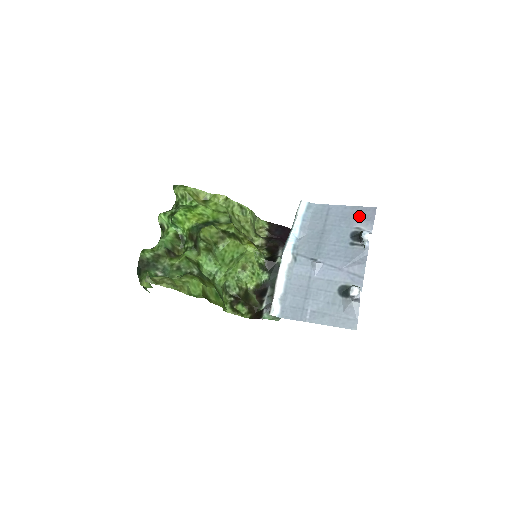
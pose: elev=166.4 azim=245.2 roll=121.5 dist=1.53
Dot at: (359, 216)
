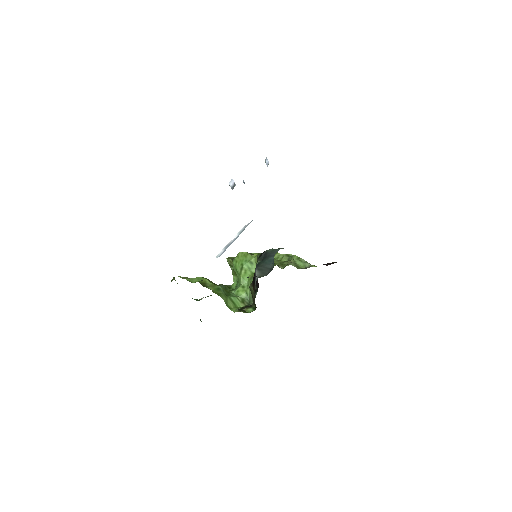
Dot at: occluded
